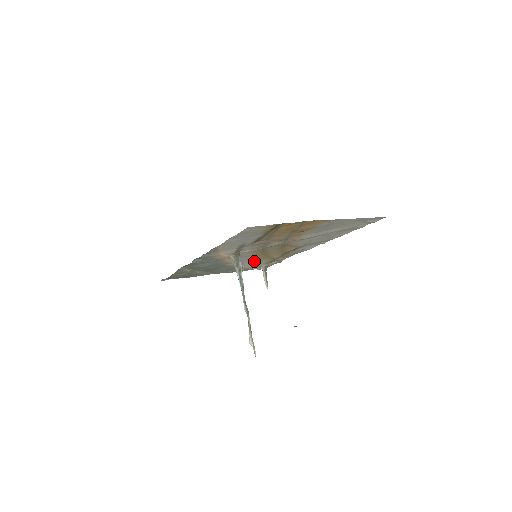
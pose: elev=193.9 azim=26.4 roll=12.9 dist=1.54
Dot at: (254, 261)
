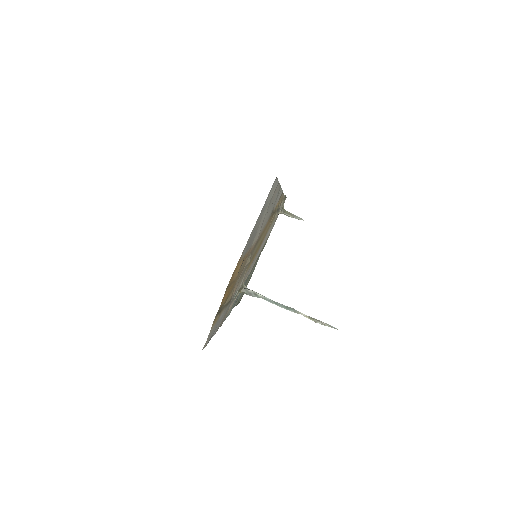
Dot at: (265, 237)
